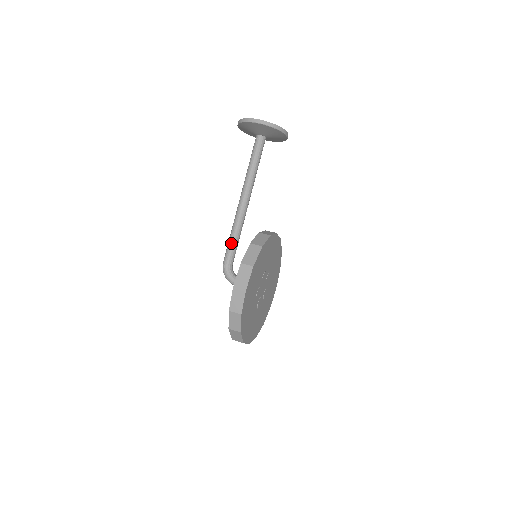
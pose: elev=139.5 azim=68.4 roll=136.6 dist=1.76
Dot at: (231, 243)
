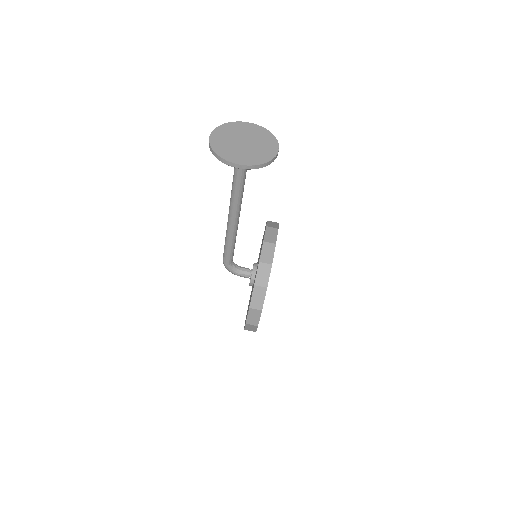
Dot at: (228, 250)
